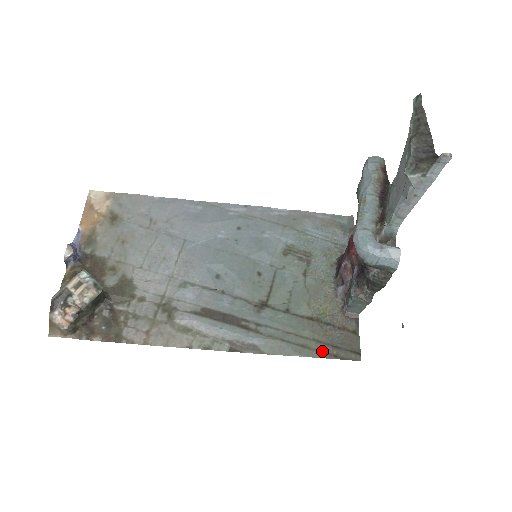
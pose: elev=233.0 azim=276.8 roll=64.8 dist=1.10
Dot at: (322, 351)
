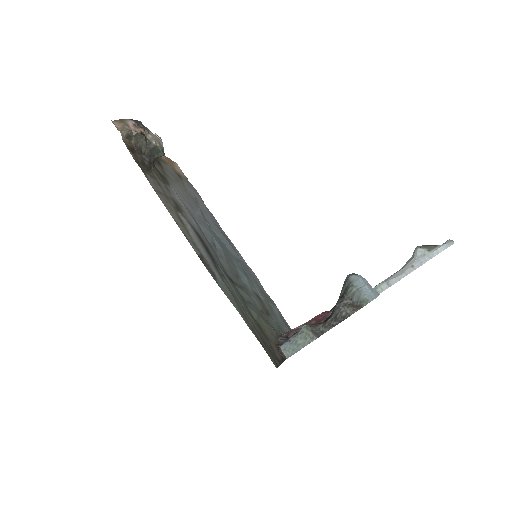
Dot at: (255, 332)
